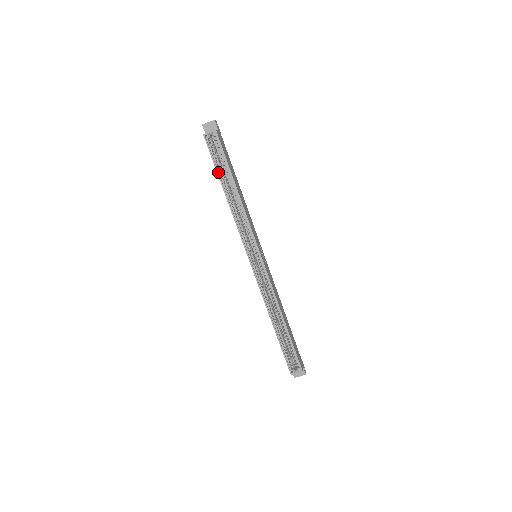
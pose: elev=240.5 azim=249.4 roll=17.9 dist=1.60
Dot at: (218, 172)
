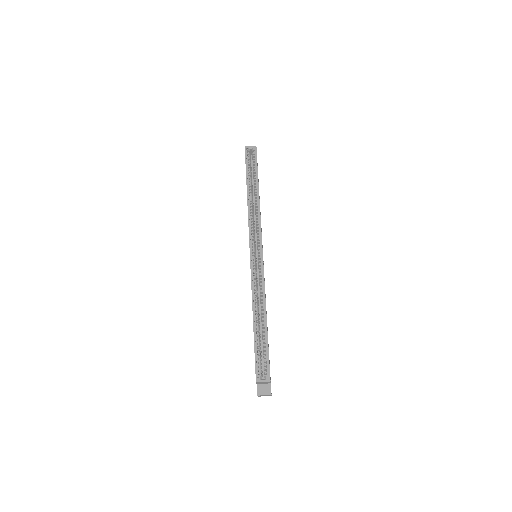
Dot at: (247, 175)
